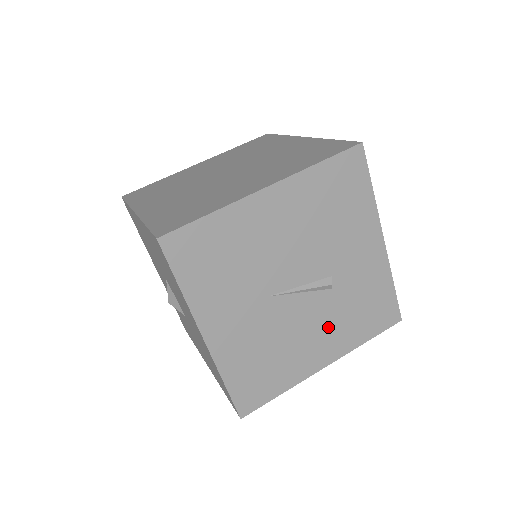
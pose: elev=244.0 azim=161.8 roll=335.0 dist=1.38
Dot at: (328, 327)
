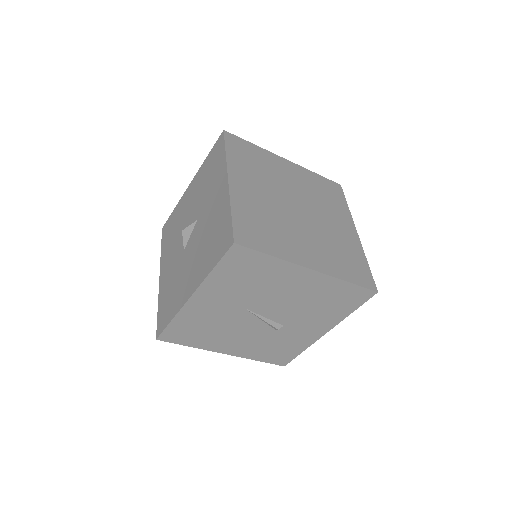
Dot at: (250, 341)
